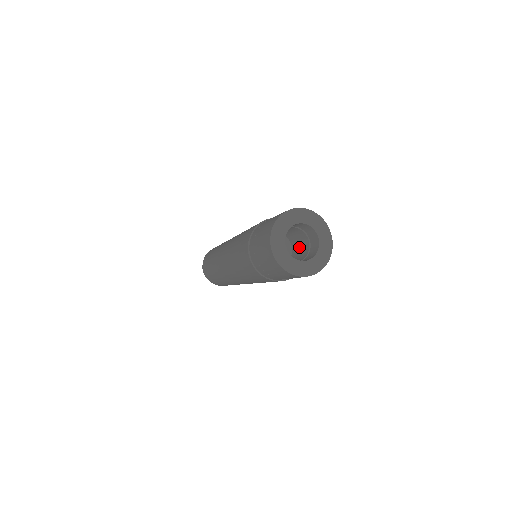
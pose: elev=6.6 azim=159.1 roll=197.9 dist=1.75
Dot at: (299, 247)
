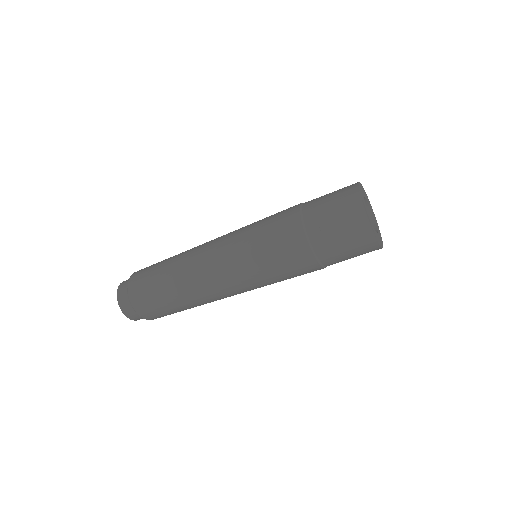
Dot at: occluded
